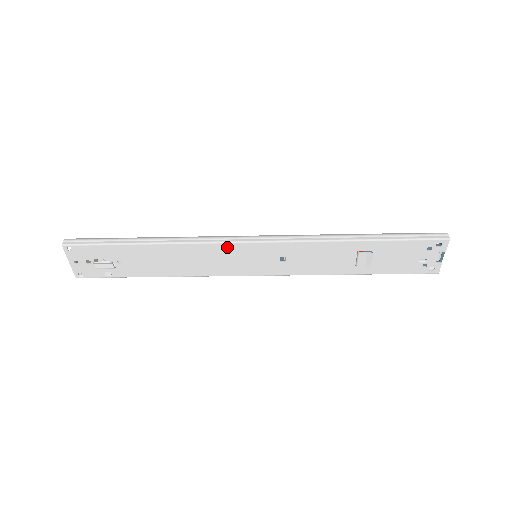
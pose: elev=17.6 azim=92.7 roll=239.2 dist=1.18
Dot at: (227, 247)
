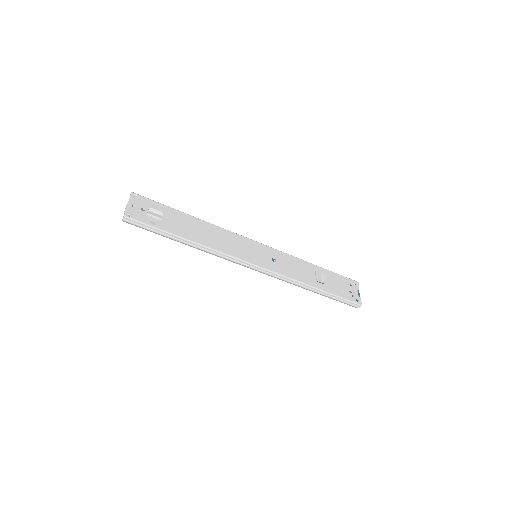
Dot at: (241, 238)
